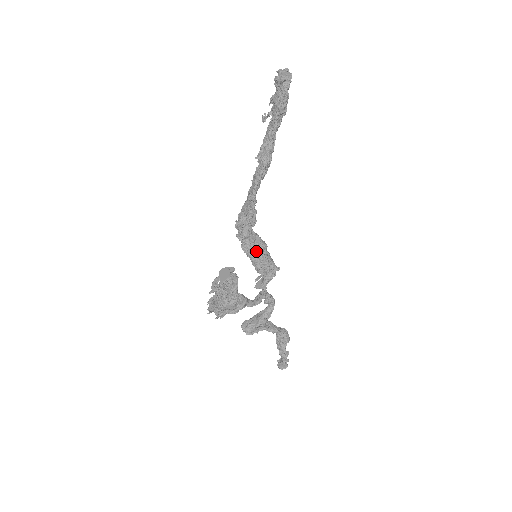
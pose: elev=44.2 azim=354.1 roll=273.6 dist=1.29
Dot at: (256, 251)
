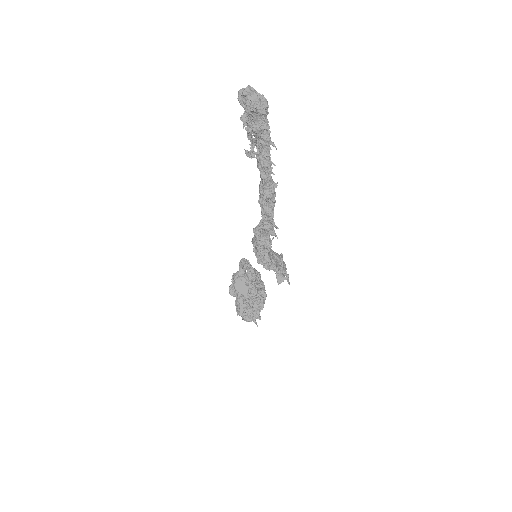
Dot at: occluded
